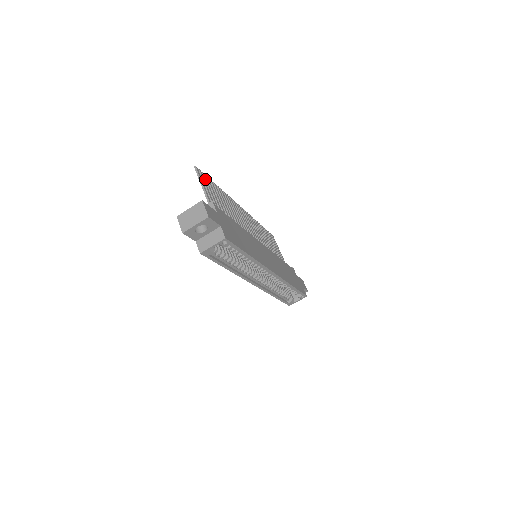
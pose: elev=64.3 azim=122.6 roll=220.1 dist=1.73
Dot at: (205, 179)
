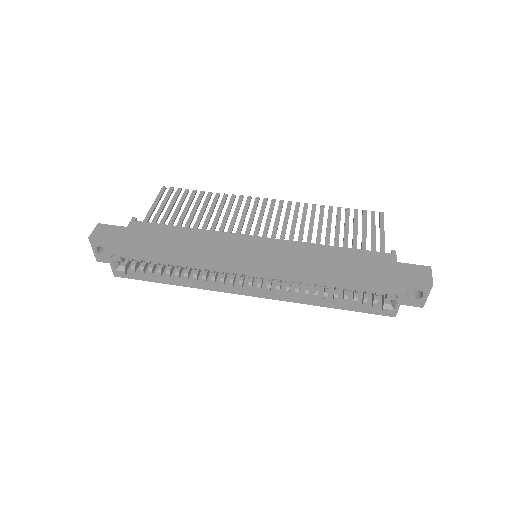
Dot at: (175, 194)
